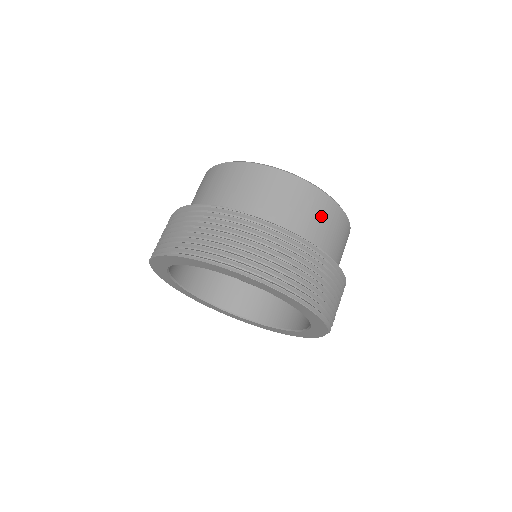
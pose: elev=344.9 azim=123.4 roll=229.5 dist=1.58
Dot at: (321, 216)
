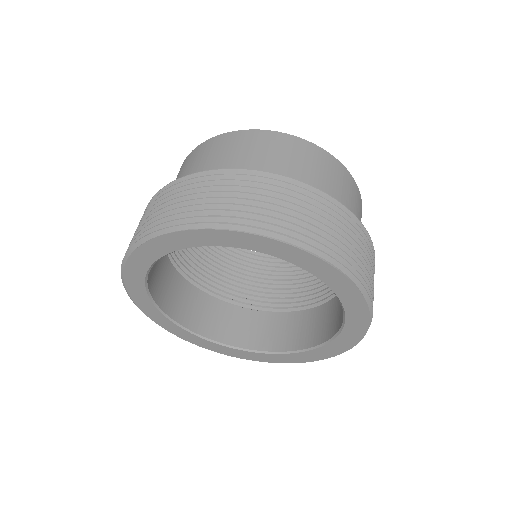
Dot at: (231, 150)
